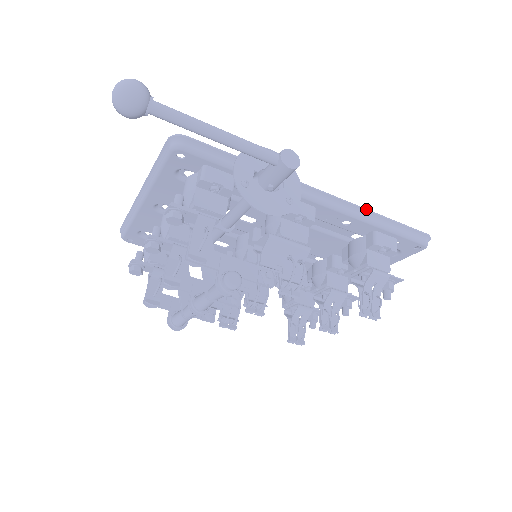
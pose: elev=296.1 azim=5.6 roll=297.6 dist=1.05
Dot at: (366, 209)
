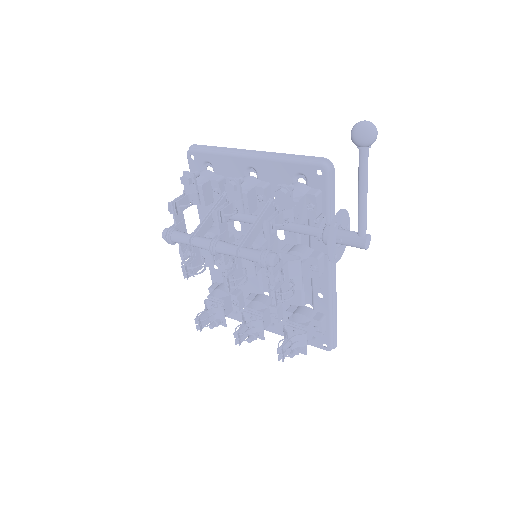
Dot at: occluded
